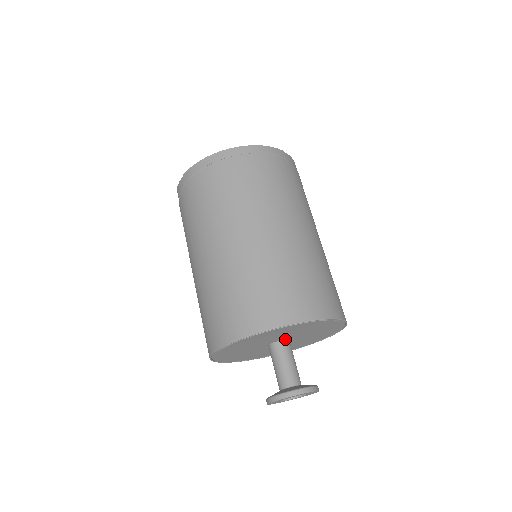
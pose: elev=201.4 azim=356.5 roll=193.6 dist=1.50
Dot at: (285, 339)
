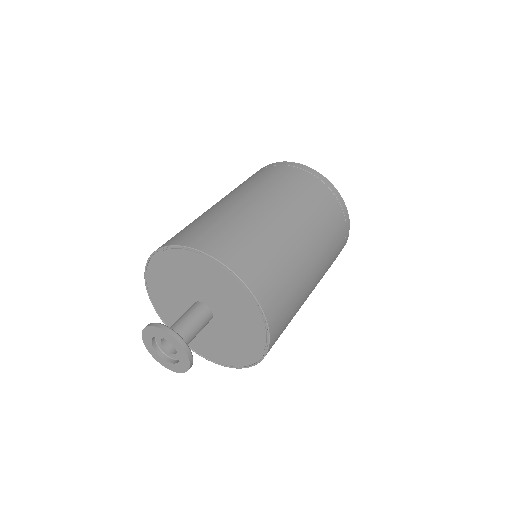
Dot at: (212, 311)
